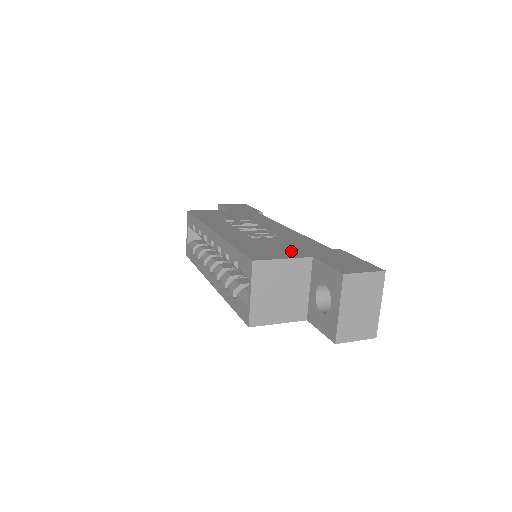
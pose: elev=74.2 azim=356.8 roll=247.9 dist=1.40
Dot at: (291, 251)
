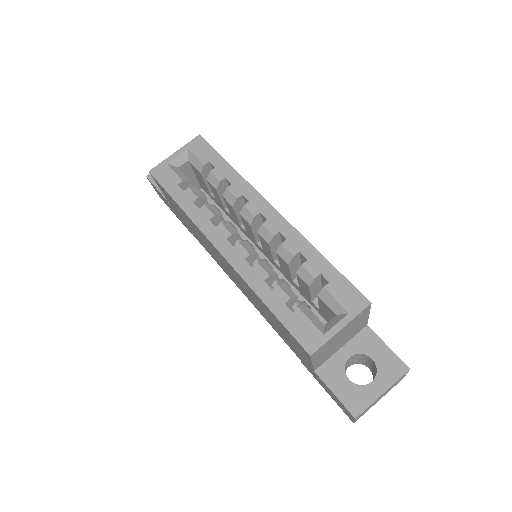
Dot at: occluded
